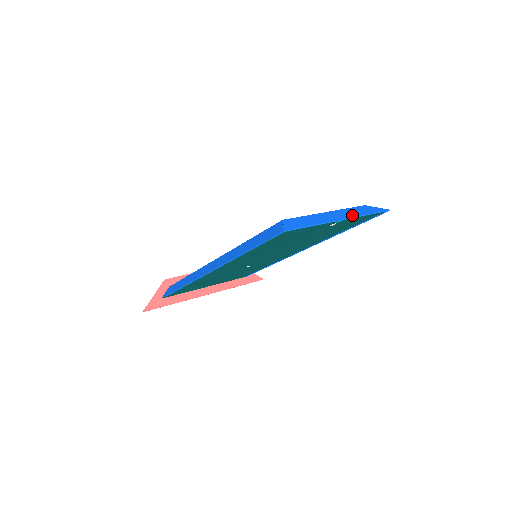
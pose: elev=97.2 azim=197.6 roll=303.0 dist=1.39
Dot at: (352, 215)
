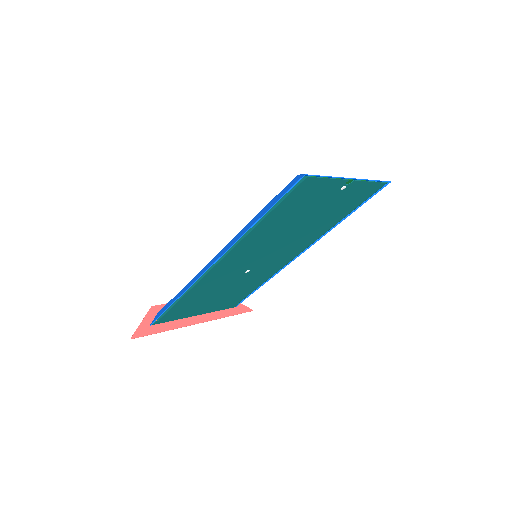
Dot at: (360, 179)
